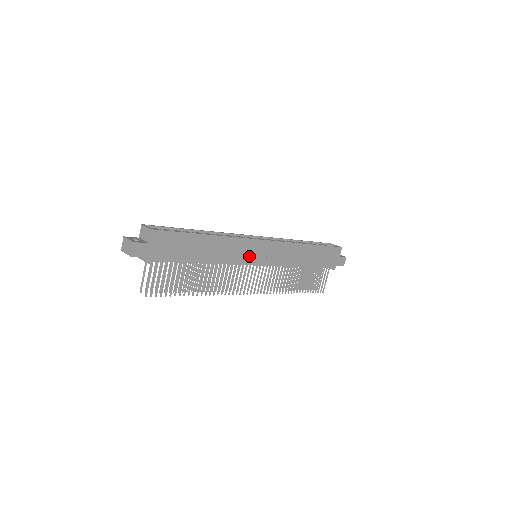
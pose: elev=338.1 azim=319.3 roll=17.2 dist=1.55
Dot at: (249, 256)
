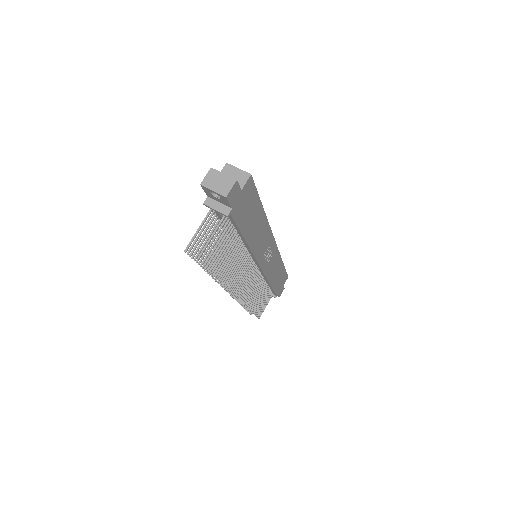
Dot at: (262, 253)
